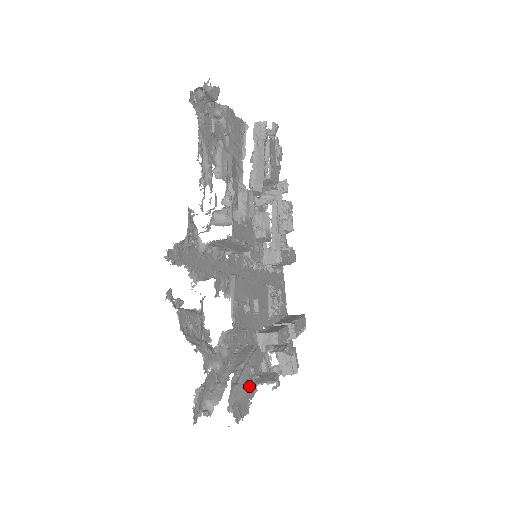
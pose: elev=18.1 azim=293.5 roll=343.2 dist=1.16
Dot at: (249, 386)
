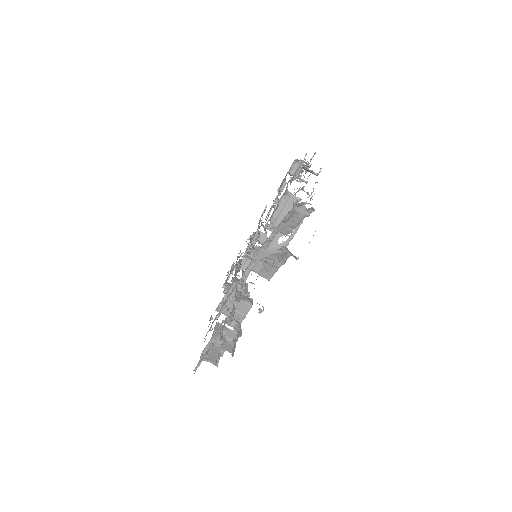
Dot at: occluded
